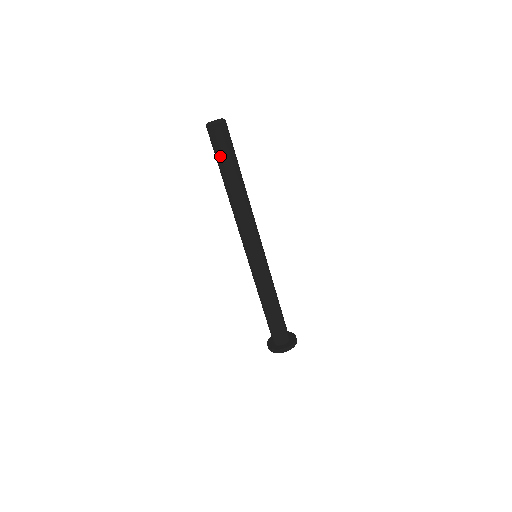
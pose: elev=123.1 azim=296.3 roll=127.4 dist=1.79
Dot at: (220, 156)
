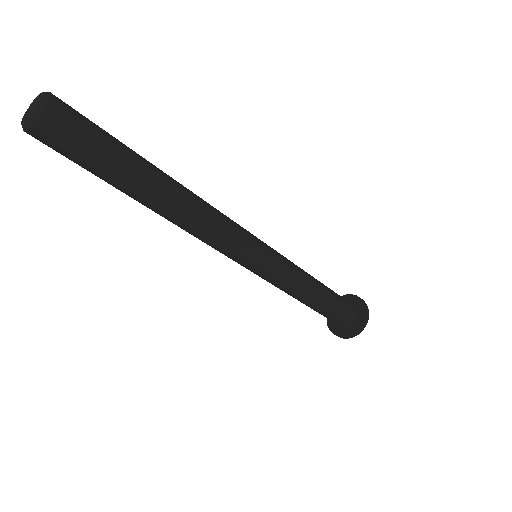
Dot at: (95, 168)
